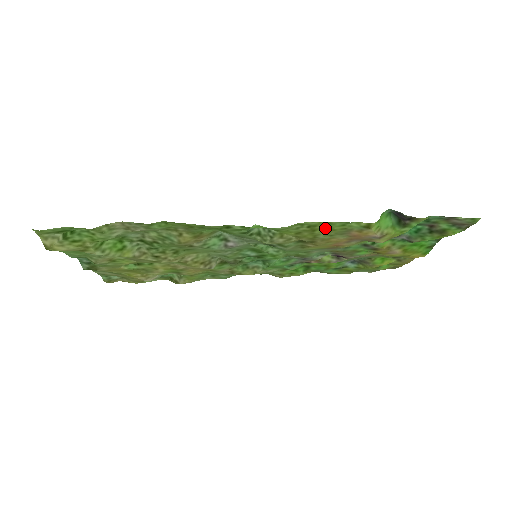
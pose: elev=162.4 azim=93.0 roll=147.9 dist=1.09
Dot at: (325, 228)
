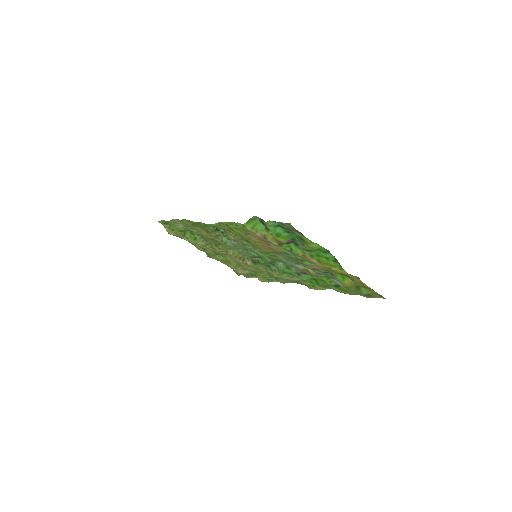
Dot at: (234, 227)
